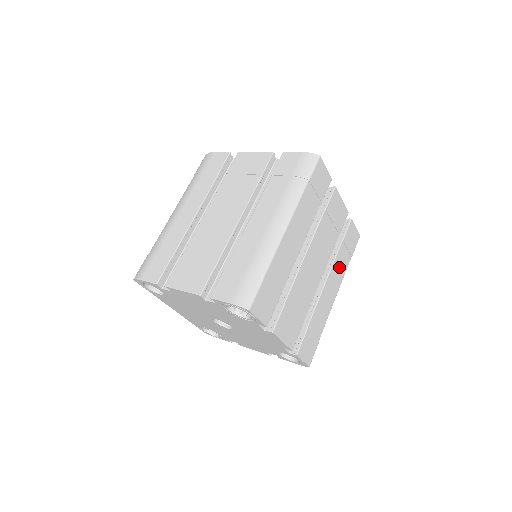
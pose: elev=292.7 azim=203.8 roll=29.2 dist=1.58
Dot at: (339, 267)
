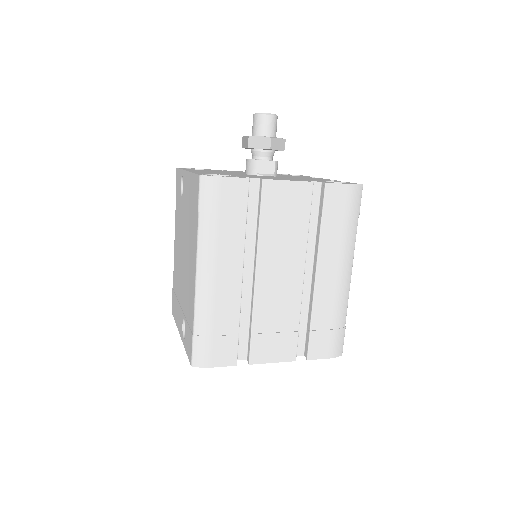
Dot at: occluded
